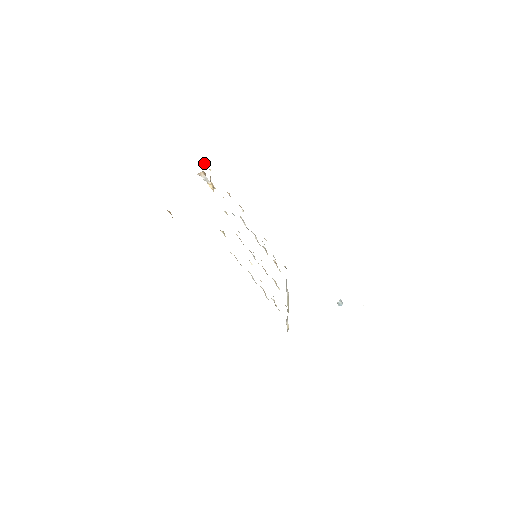
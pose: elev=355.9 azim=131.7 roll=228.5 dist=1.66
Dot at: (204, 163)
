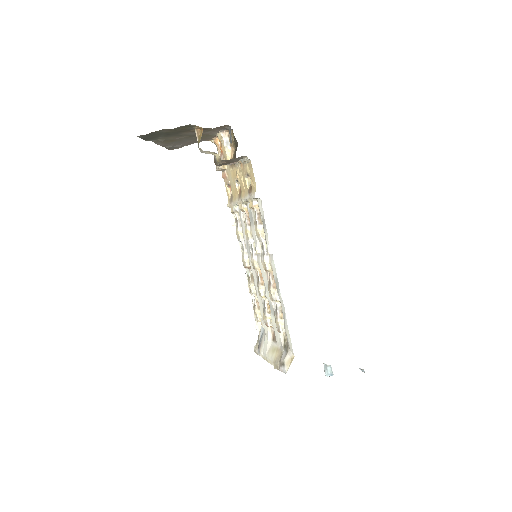
Dot at: (218, 143)
